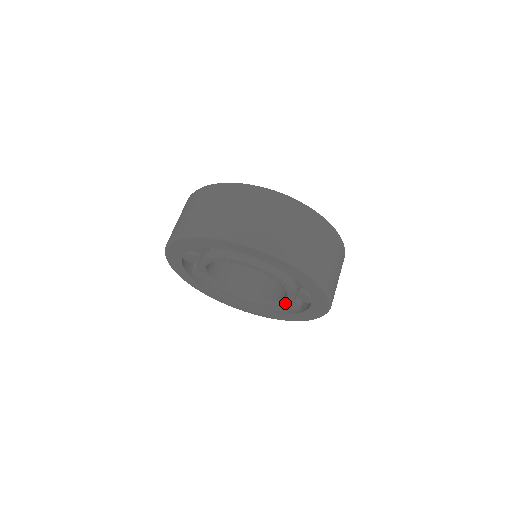
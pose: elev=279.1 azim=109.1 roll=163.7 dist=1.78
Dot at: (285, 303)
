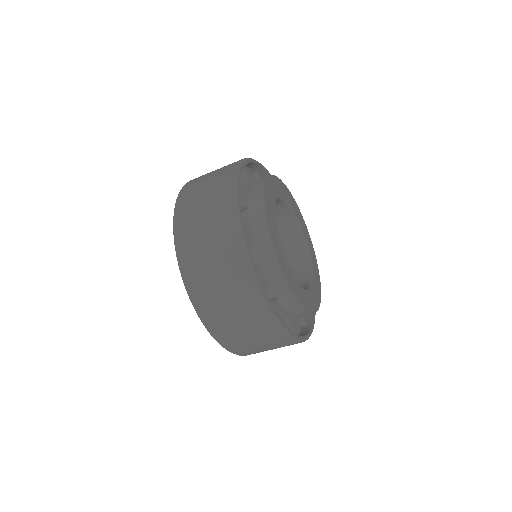
Dot at: occluded
